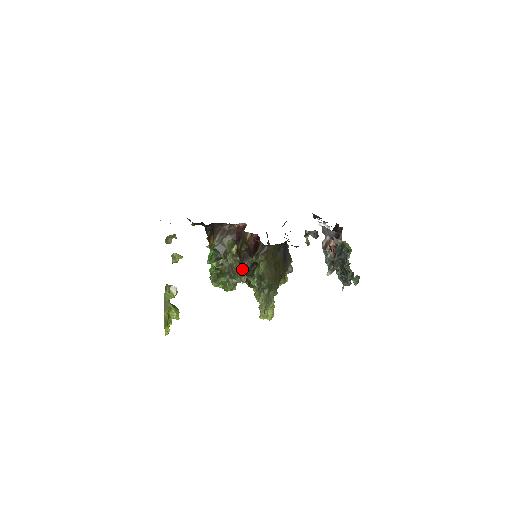
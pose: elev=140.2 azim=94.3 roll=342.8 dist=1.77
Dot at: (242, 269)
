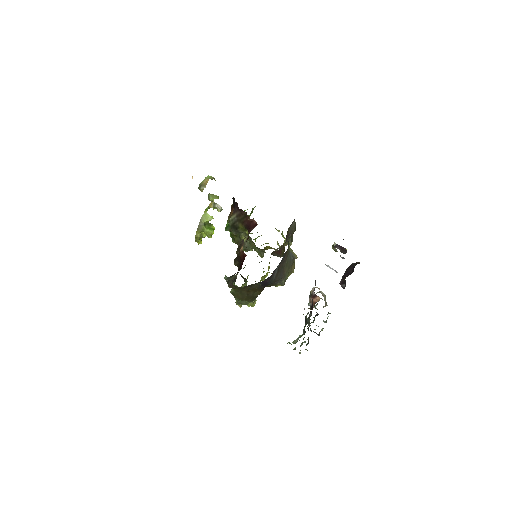
Dot at: (235, 264)
